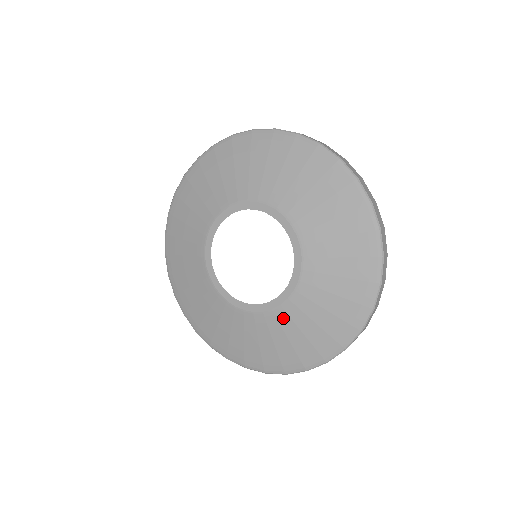
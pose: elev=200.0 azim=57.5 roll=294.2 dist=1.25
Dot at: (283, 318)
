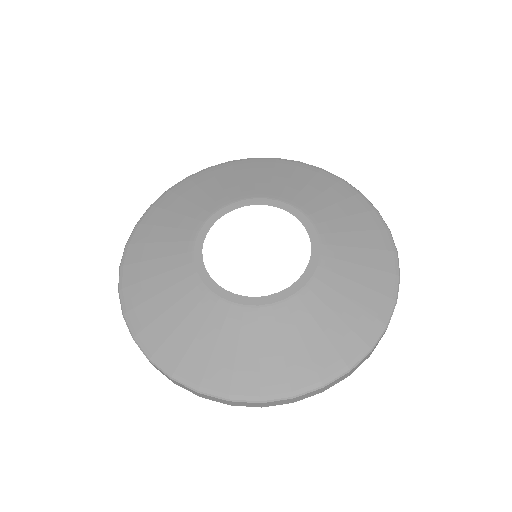
Dot at: (283, 317)
